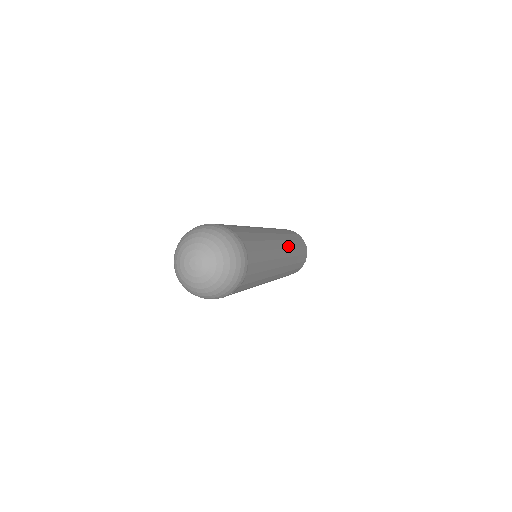
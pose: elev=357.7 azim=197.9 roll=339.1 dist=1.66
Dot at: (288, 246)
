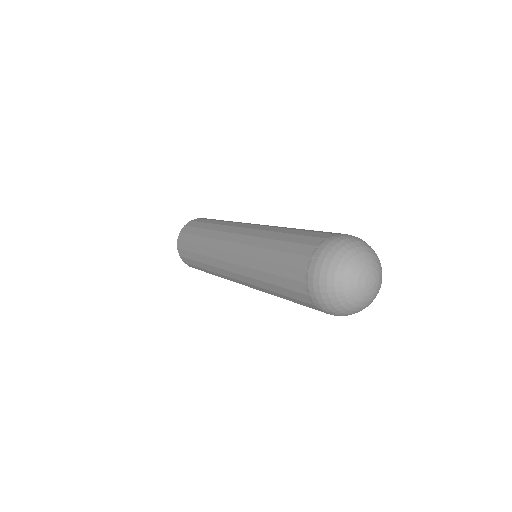
Dot at: occluded
